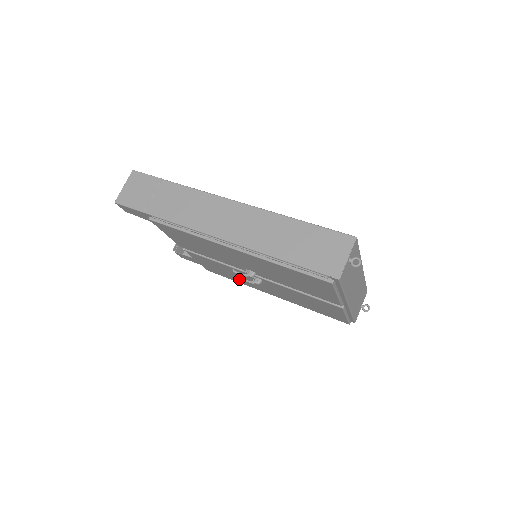
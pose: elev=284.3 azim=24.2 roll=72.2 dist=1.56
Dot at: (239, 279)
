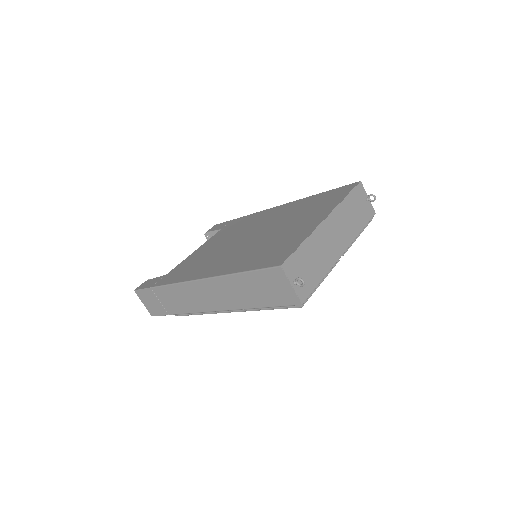
Dot at: occluded
